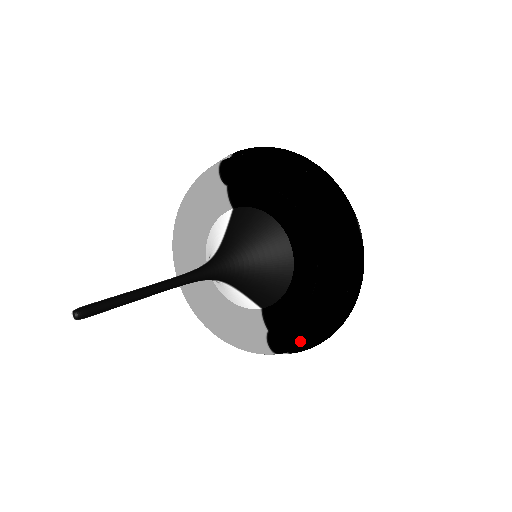
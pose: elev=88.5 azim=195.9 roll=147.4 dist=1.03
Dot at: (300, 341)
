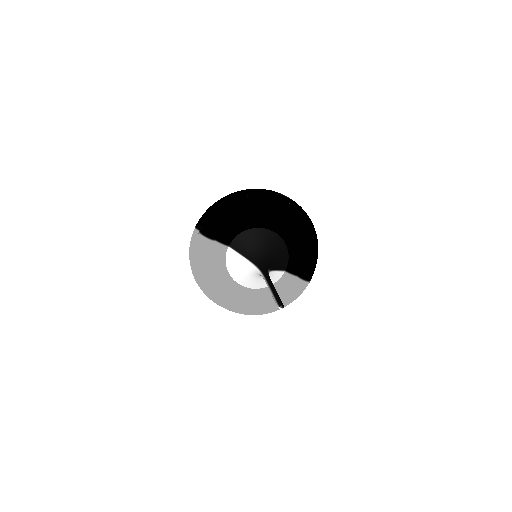
Dot at: (314, 262)
